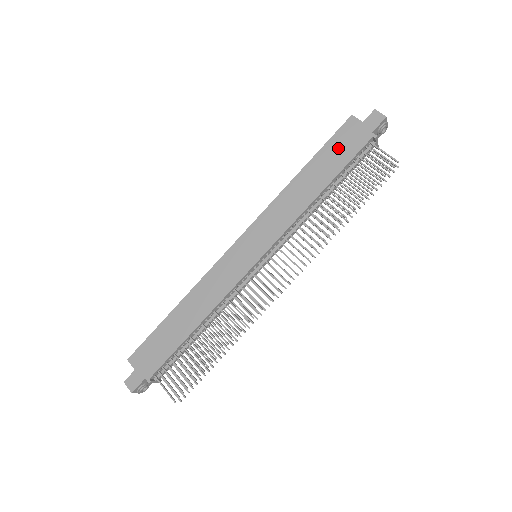
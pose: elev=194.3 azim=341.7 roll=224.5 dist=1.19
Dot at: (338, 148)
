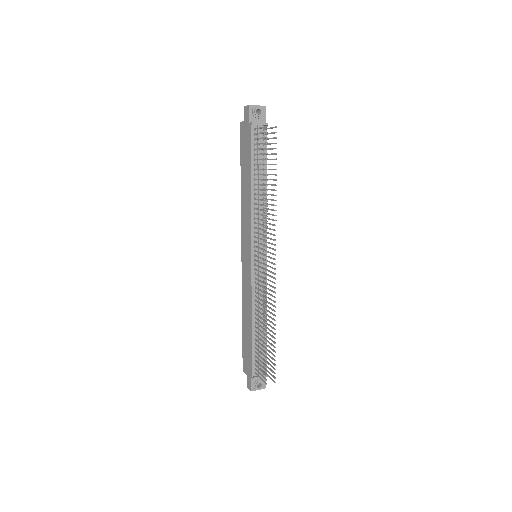
Dot at: (244, 150)
